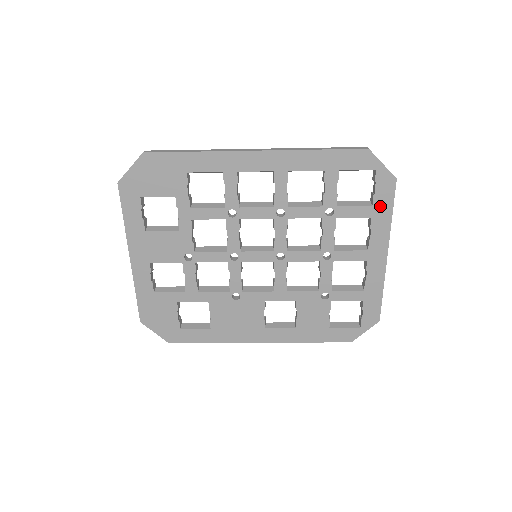
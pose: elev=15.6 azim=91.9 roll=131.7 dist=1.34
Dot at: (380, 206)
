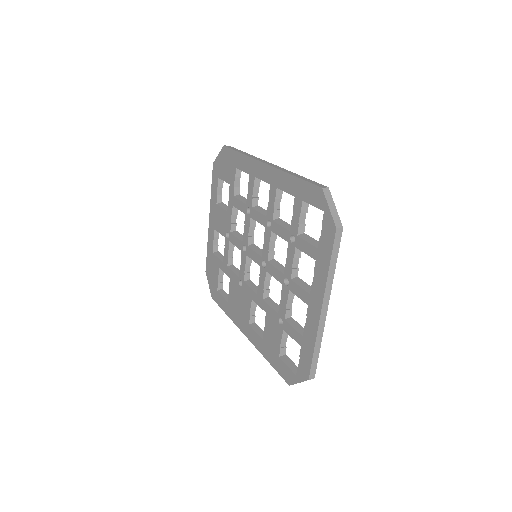
Dot at: (323, 252)
